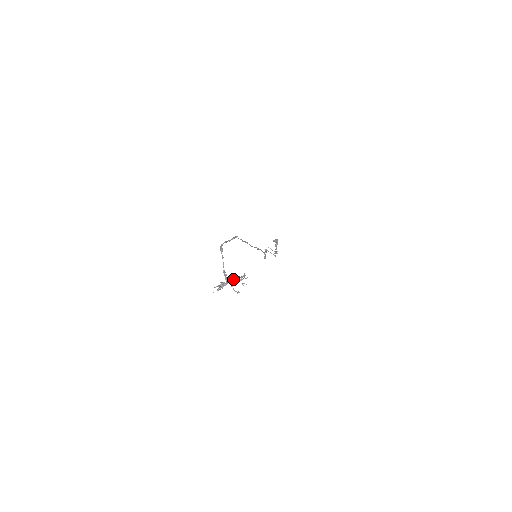
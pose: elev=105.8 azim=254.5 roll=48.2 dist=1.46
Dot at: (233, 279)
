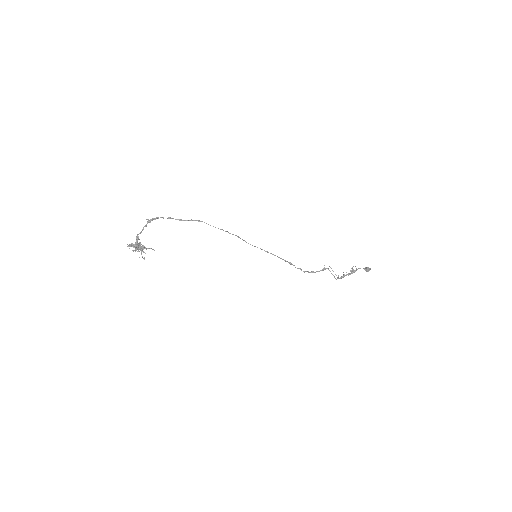
Dot at: (136, 244)
